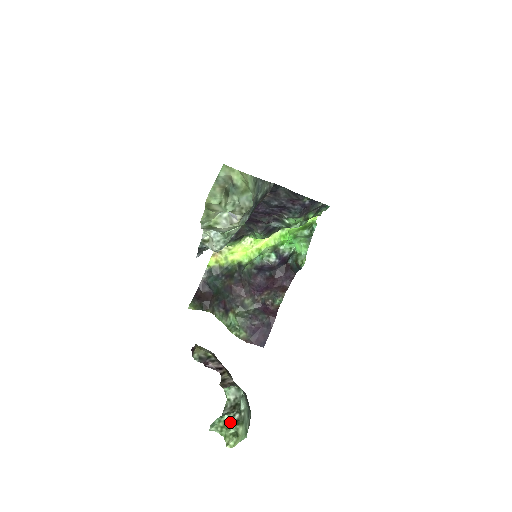
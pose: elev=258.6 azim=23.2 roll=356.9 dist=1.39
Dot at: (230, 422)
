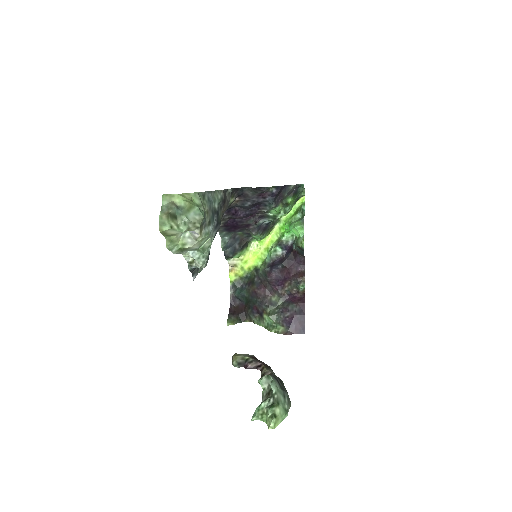
Dot at: (267, 407)
